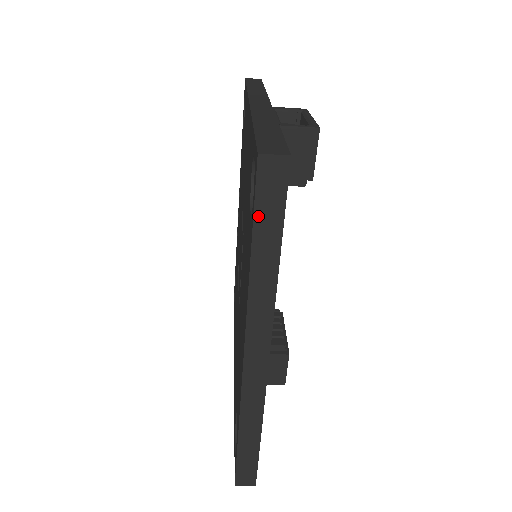
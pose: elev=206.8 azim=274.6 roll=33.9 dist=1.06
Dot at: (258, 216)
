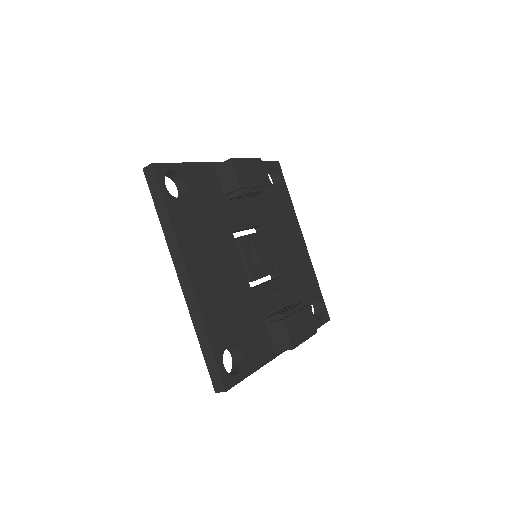
Dot at: (153, 196)
